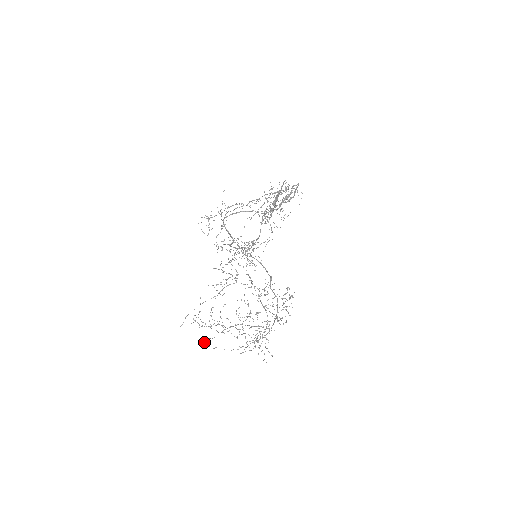
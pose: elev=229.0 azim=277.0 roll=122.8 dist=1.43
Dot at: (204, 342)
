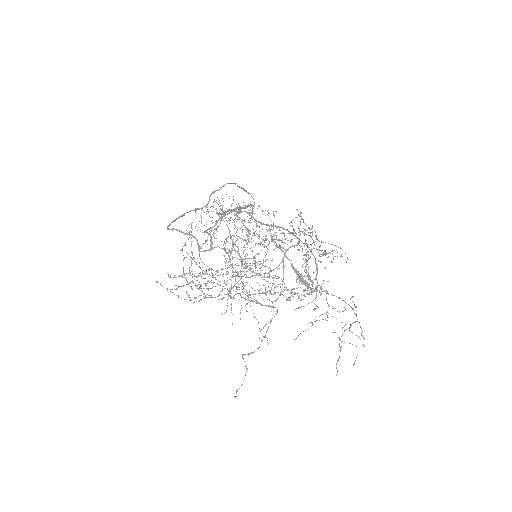
Dot at: occluded
